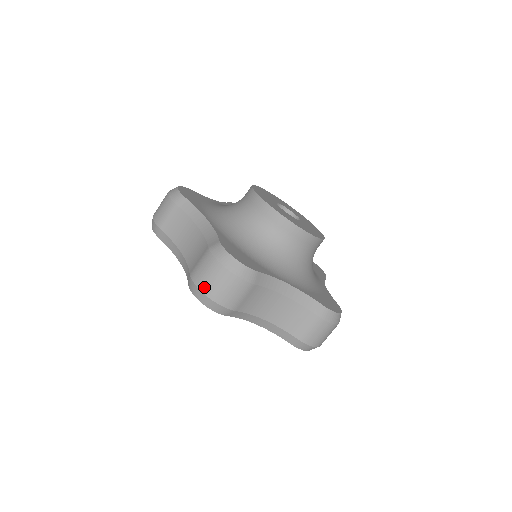
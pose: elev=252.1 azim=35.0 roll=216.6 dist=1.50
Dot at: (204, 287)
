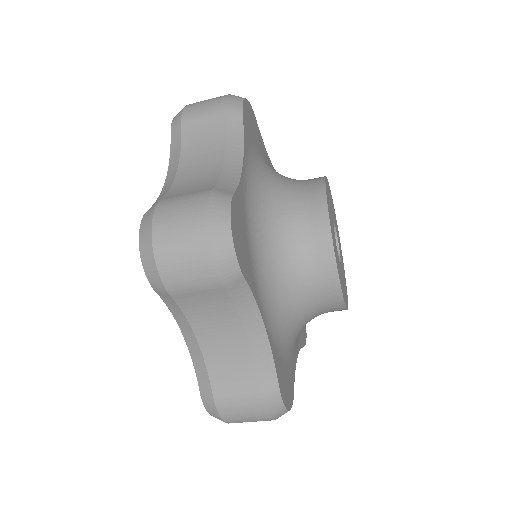
Dot at: (231, 422)
